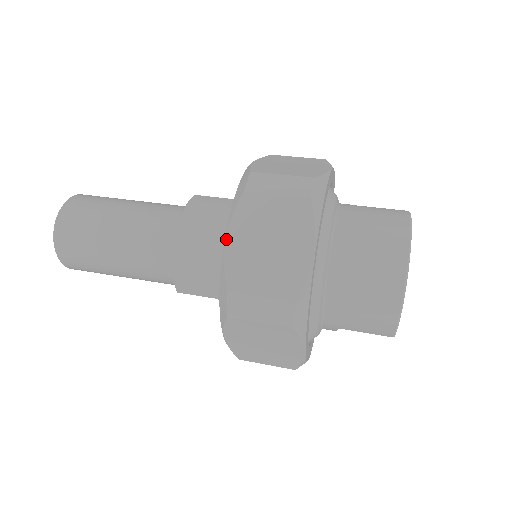
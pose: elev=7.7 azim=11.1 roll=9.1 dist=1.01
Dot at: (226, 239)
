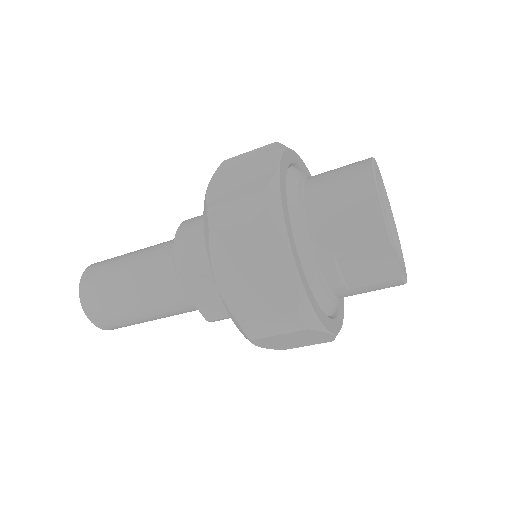
Dot at: (208, 185)
